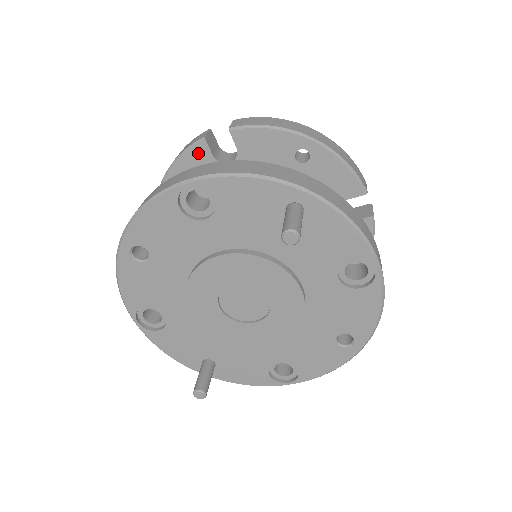
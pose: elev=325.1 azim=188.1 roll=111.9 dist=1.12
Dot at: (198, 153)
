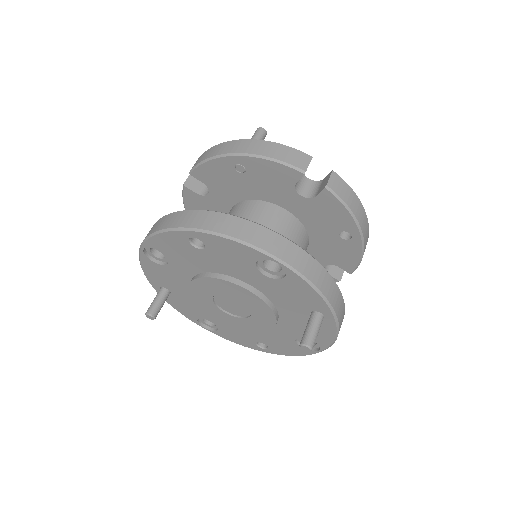
Dot at: (289, 173)
